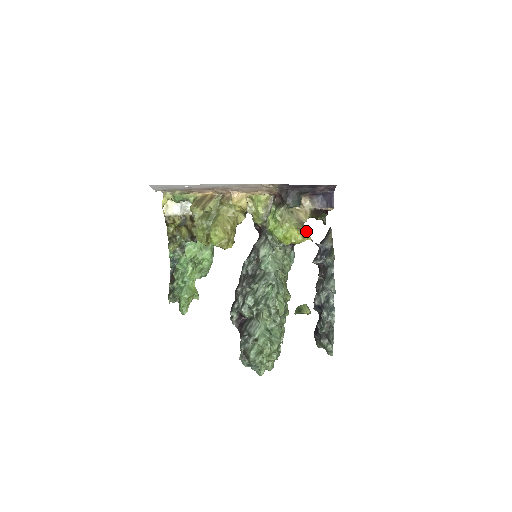
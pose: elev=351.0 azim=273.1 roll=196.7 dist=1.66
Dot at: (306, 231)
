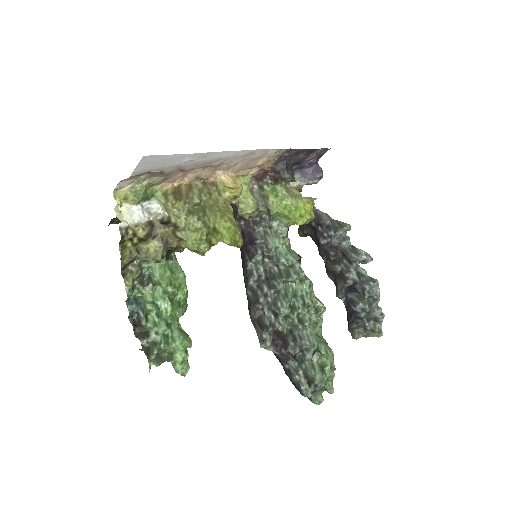
Dot at: (313, 205)
